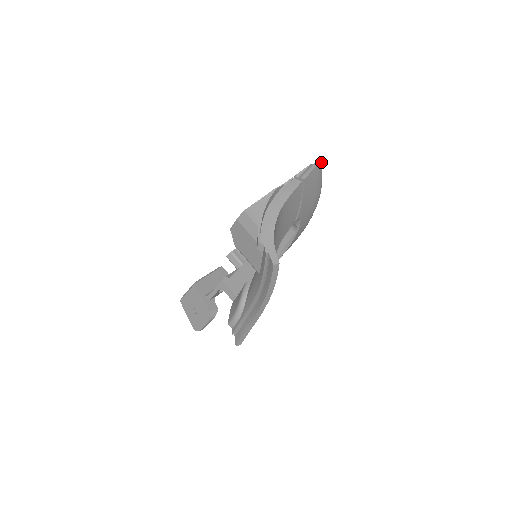
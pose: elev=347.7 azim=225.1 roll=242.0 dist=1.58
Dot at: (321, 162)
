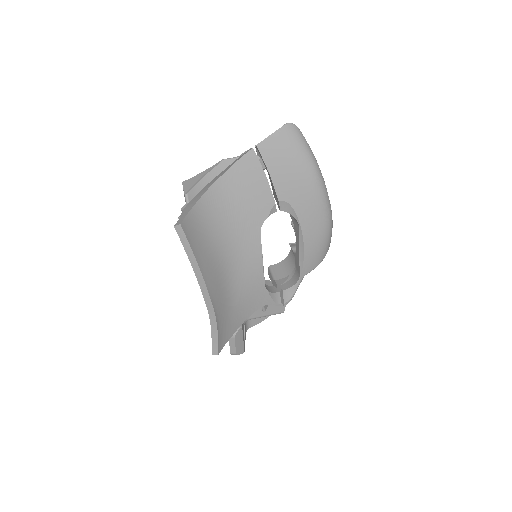
Dot at: (292, 127)
